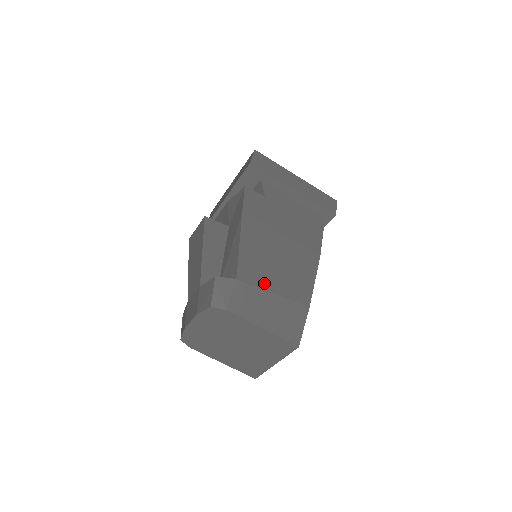
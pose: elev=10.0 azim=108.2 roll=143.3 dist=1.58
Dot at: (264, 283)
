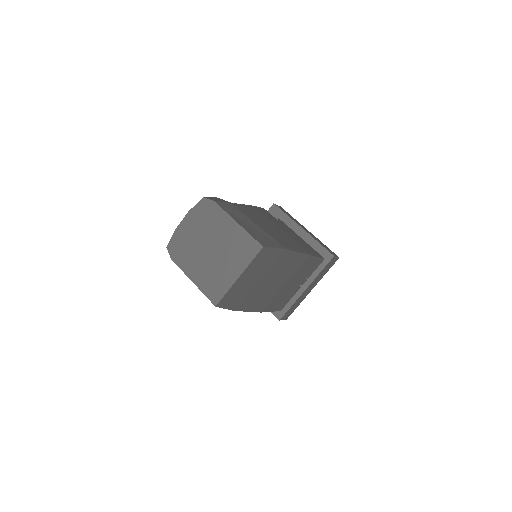
Dot at: (252, 219)
